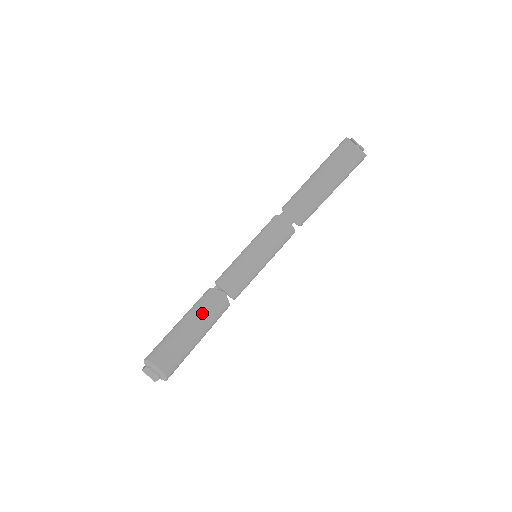
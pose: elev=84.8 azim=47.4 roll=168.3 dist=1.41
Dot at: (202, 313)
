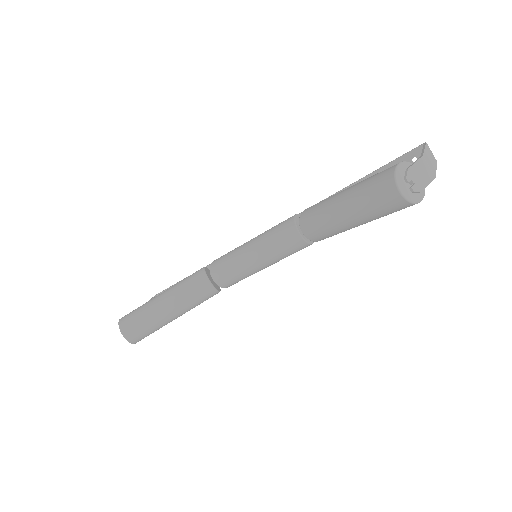
Dot at: (181, 297)
